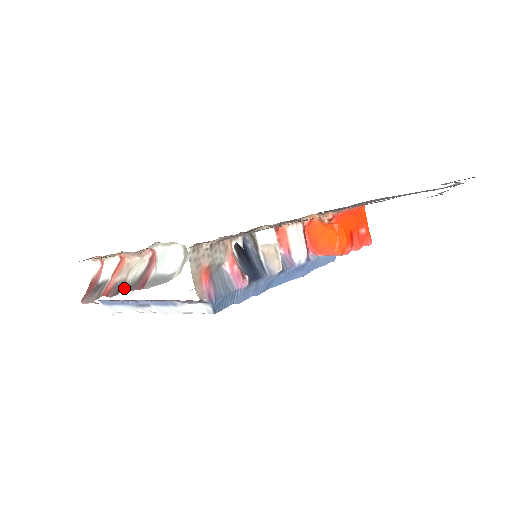
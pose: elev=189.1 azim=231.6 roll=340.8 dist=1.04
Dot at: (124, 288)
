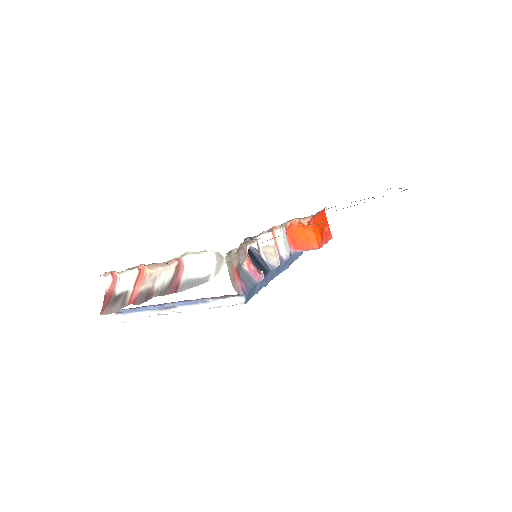
Dot at: (154, 295)
